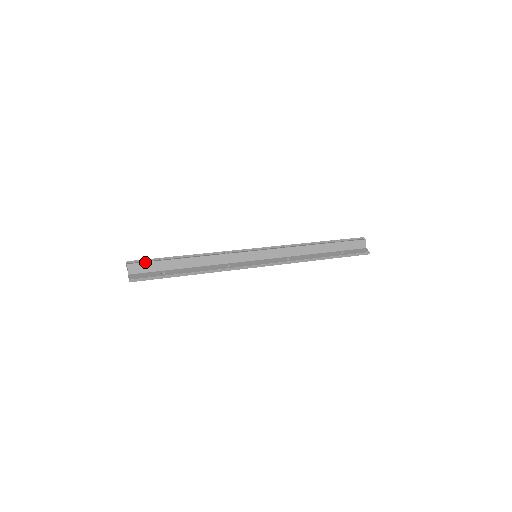
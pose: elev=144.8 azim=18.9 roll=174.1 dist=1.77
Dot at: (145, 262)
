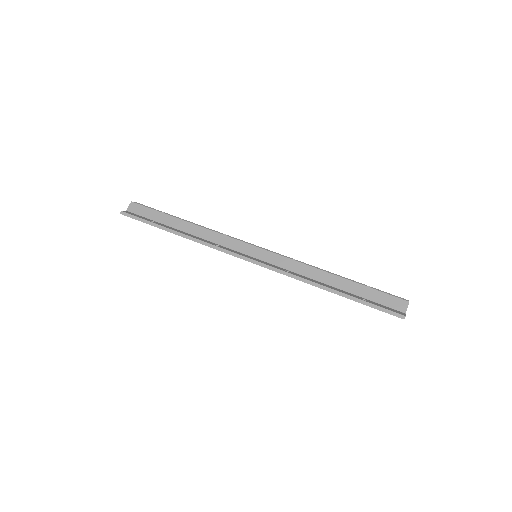
Dot at: (146, 207)
